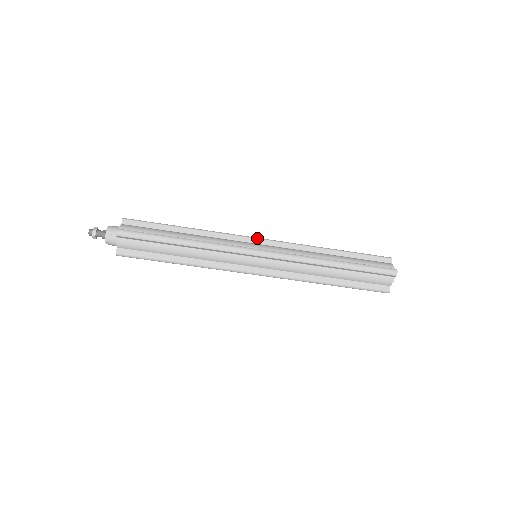
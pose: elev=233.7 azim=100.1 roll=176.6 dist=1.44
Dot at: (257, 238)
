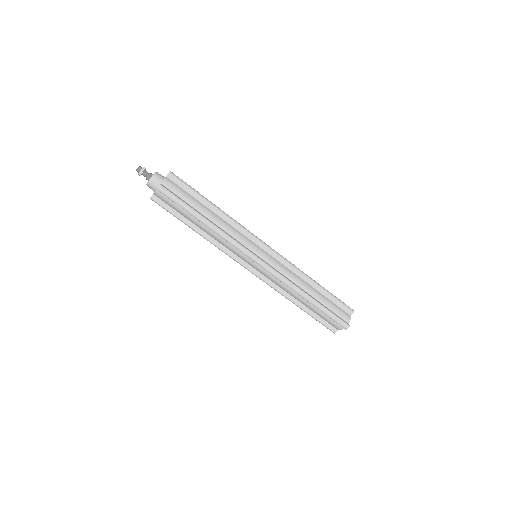
Dot at: (265, 244)
